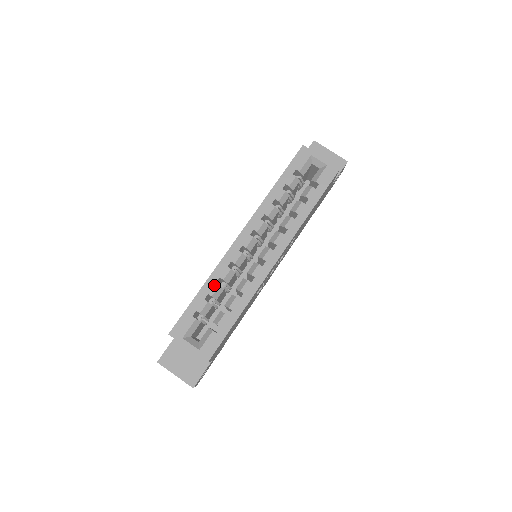
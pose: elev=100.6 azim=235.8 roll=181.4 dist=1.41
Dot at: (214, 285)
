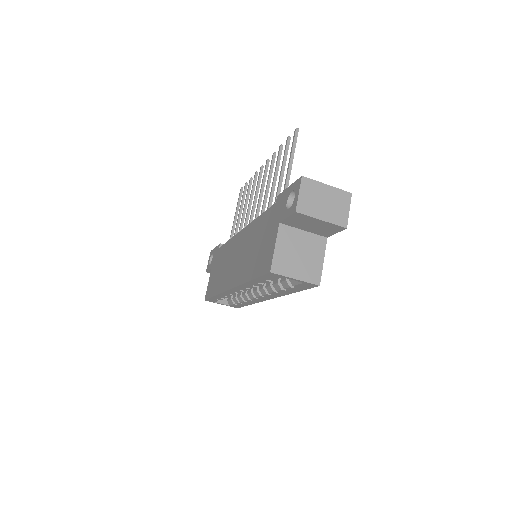
Dot at: (223, 297)
